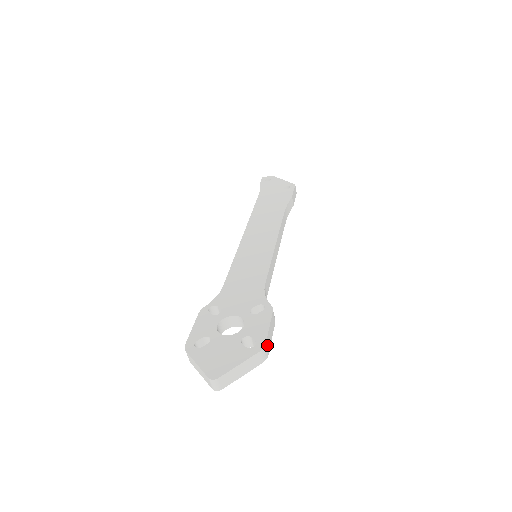
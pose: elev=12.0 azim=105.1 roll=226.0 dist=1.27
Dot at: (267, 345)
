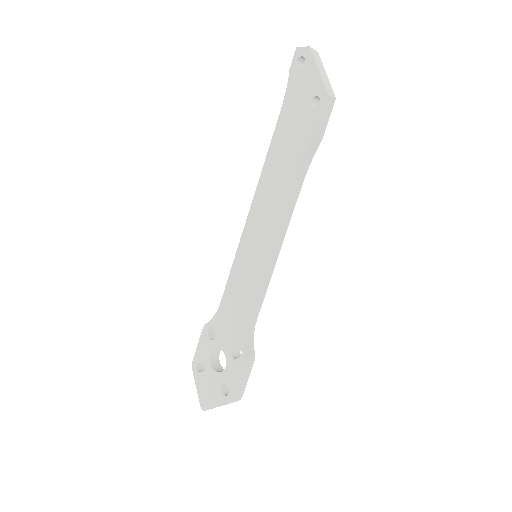
Dot at: (238, 394)
